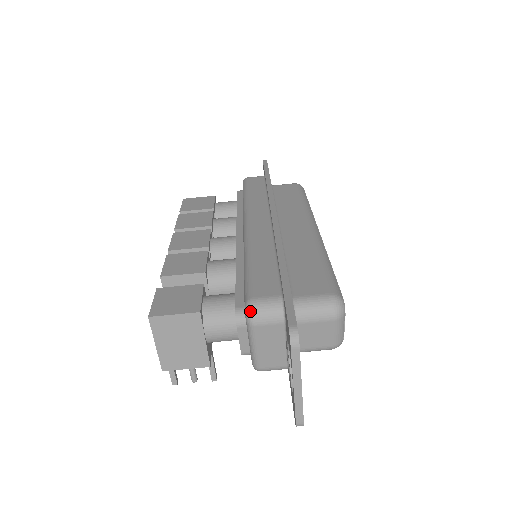
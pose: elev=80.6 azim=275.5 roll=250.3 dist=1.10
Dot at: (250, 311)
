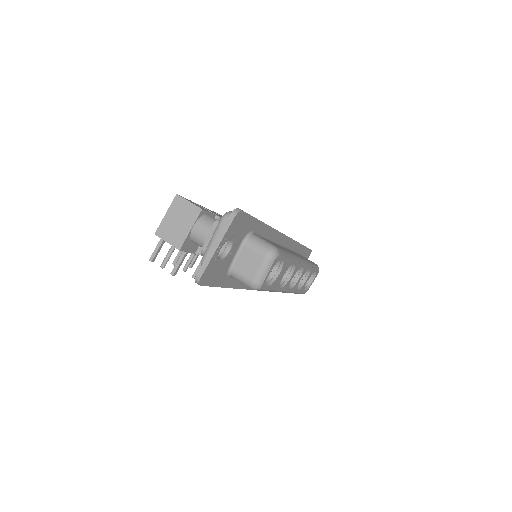
Dot at: (227, 213)
